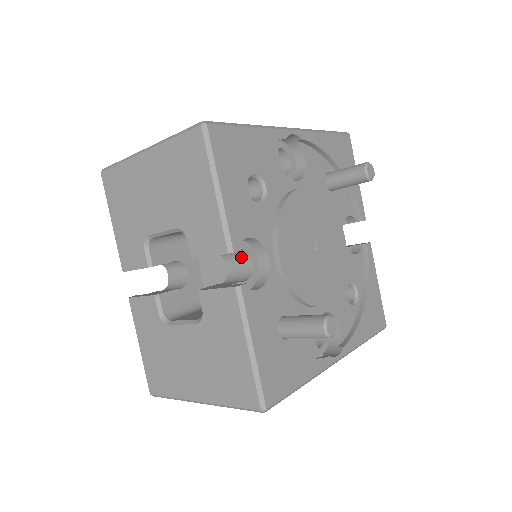
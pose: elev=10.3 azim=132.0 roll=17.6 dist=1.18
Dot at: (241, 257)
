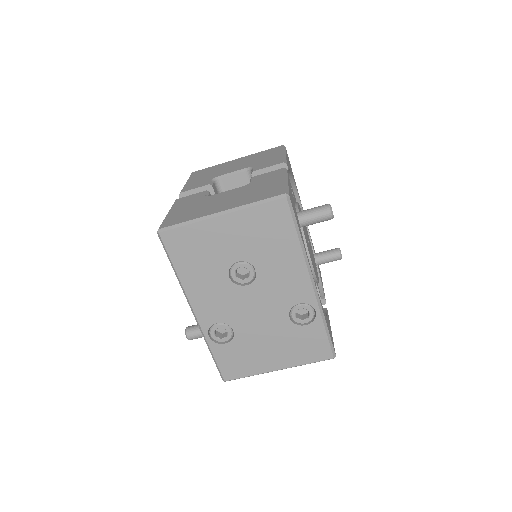
Dot at: occluded
